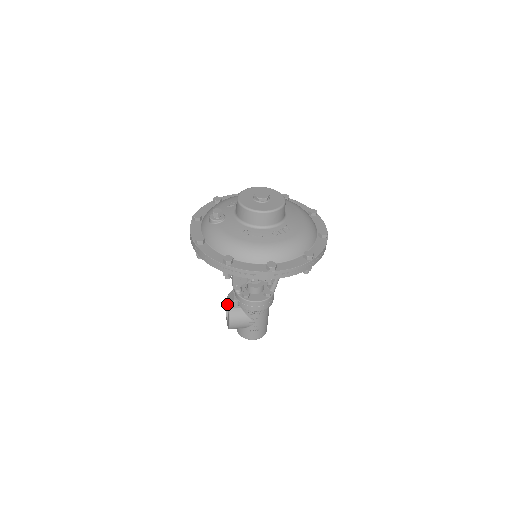
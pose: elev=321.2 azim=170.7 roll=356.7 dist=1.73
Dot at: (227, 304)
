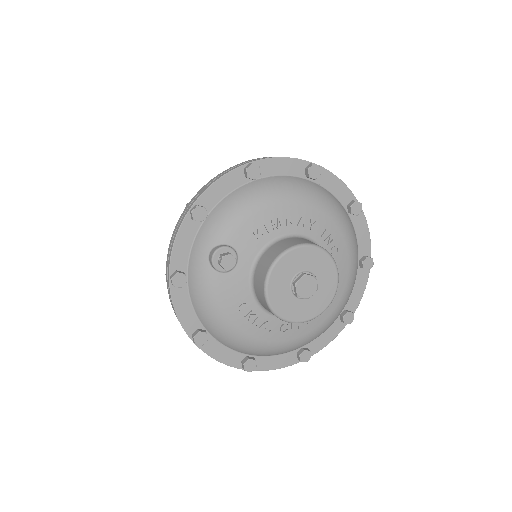
Dot at: occluded
